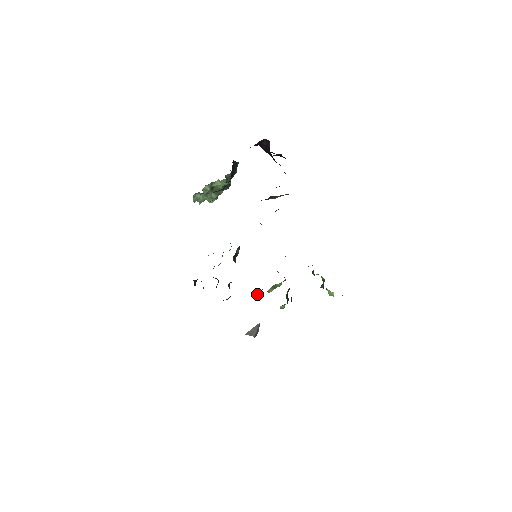
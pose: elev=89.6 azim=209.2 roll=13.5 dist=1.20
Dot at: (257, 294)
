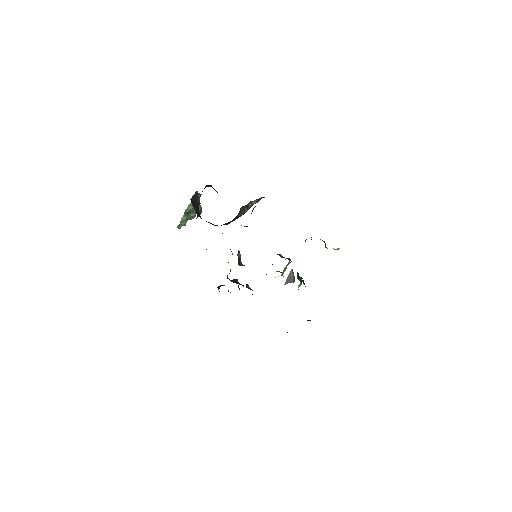
Dot at: occluded
